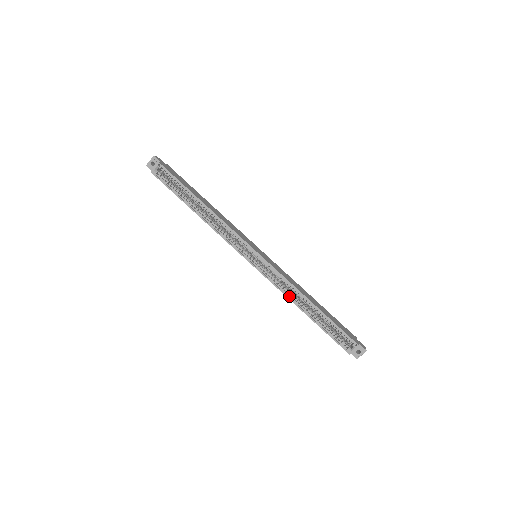
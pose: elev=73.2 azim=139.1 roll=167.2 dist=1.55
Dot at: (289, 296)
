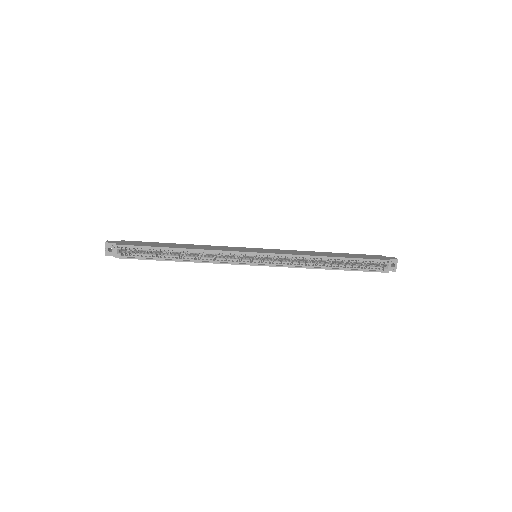
Dot at: (308, 266)
